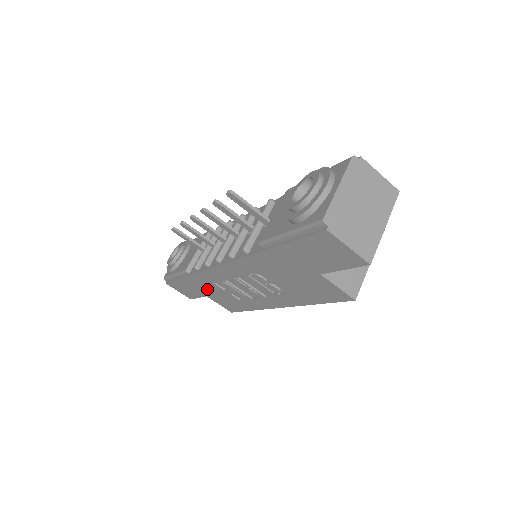
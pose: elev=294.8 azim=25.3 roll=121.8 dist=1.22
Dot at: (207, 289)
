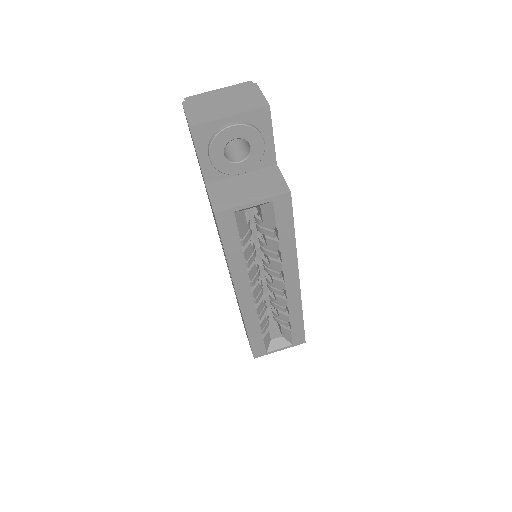
Dot at: occluded
